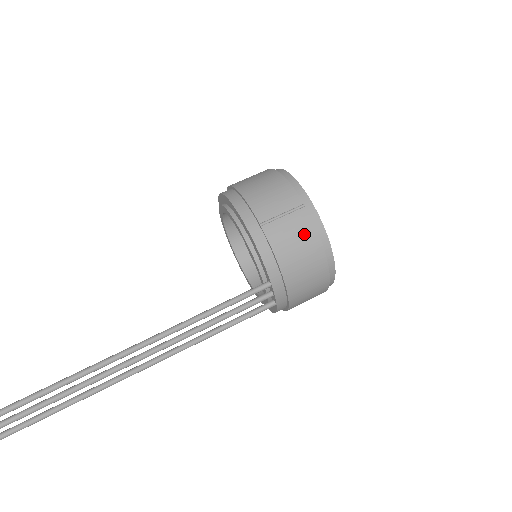
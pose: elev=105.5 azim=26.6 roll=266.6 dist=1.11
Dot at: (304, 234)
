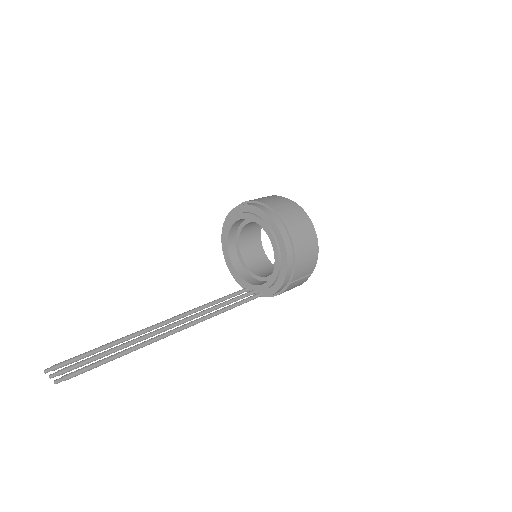
Dot at: occluded
